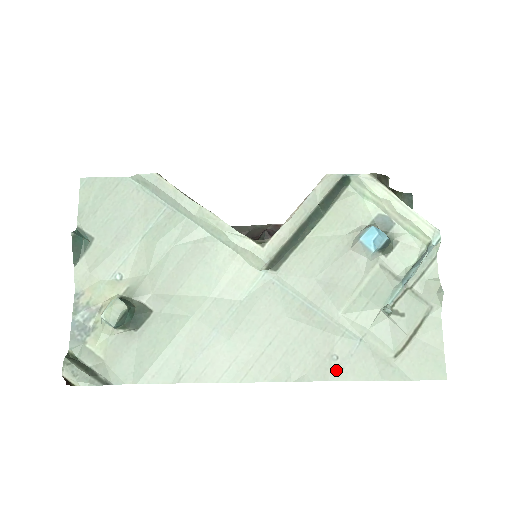
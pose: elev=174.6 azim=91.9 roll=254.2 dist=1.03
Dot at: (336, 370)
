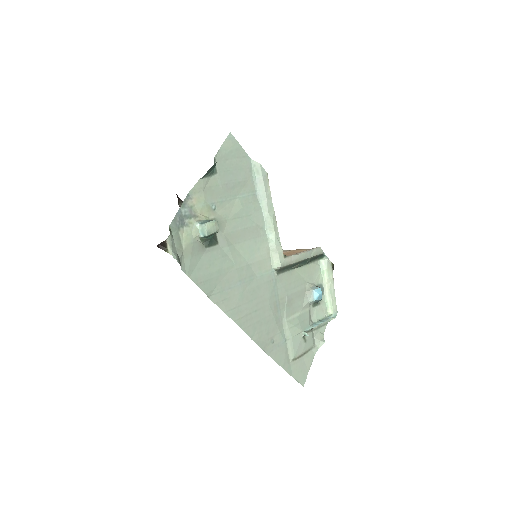
Dot at: (270, 348)
